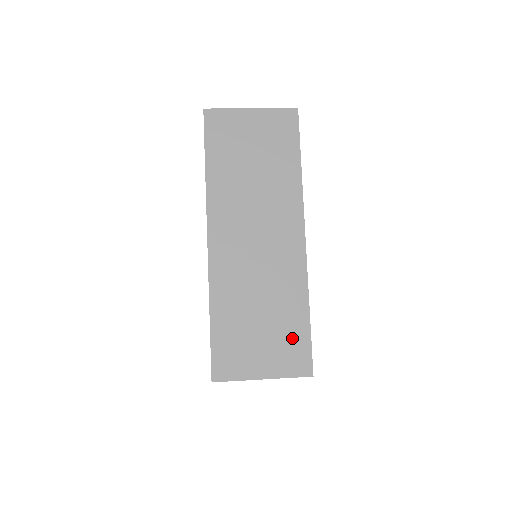
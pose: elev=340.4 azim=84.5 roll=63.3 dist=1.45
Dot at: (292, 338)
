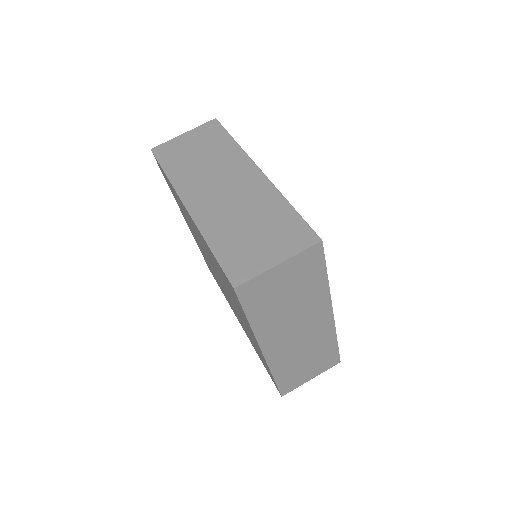
Dot at: (327, 357)
